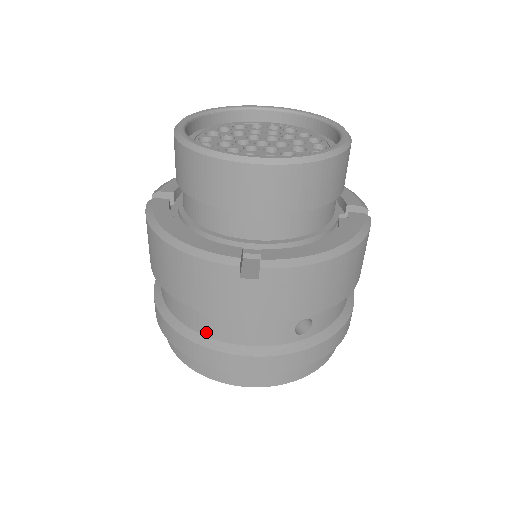
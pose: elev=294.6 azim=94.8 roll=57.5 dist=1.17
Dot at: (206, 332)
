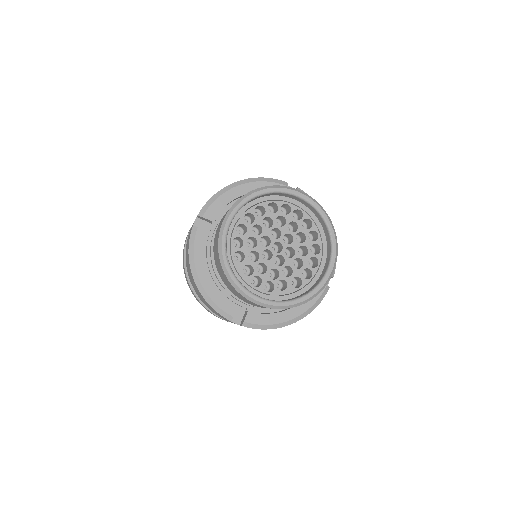
Dot at: occluded
